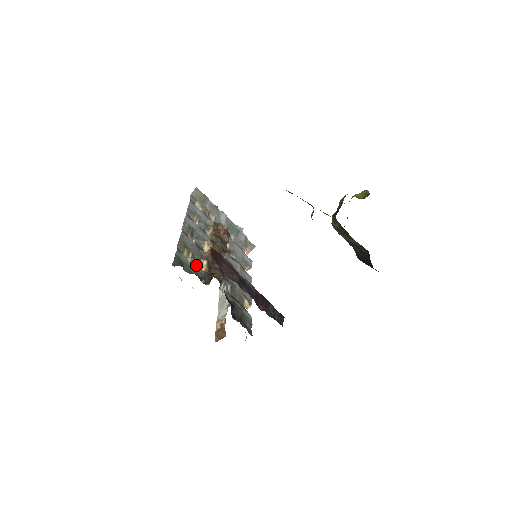
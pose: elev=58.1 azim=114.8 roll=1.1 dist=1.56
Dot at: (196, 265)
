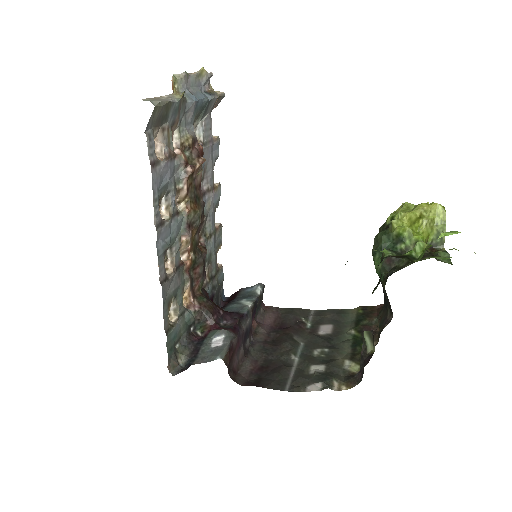
Dot at: (183, 314)
